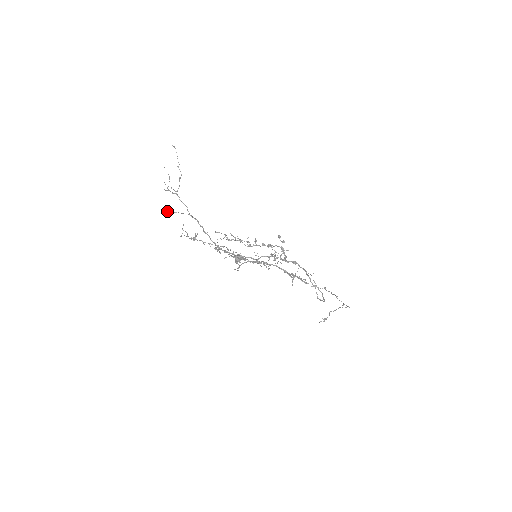
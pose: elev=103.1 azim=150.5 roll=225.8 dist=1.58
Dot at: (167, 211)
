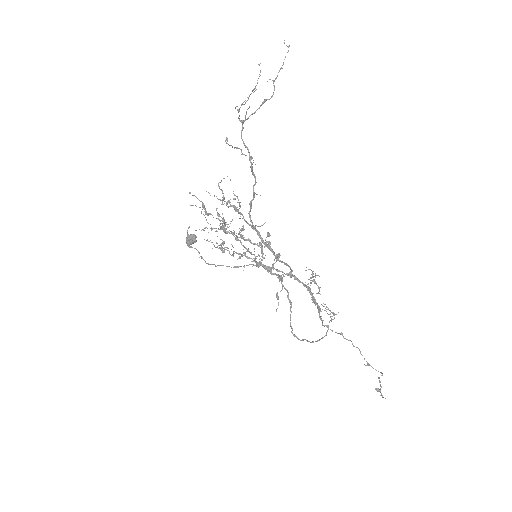
Dot at: occluded
